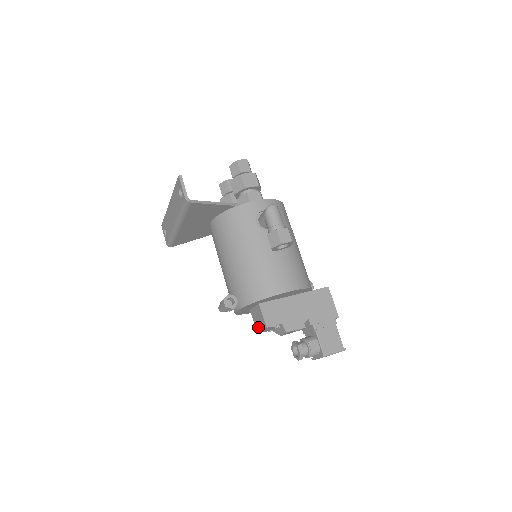
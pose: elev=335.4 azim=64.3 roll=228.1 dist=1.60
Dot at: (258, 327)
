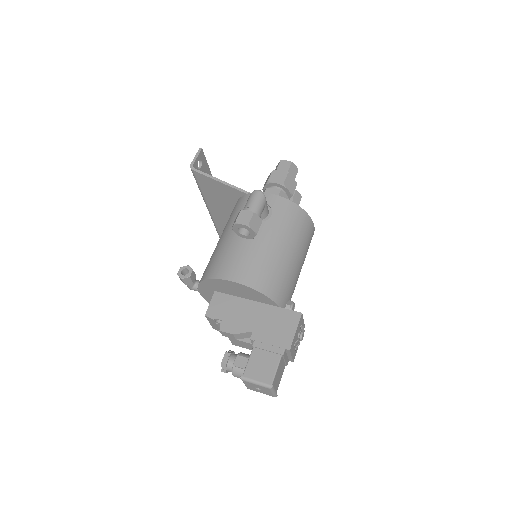
Dot at: occluded
